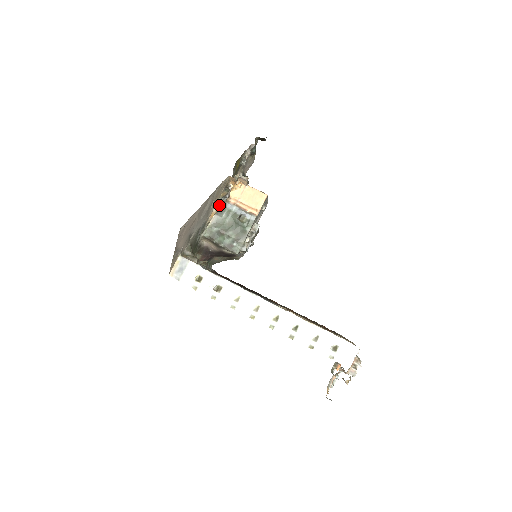
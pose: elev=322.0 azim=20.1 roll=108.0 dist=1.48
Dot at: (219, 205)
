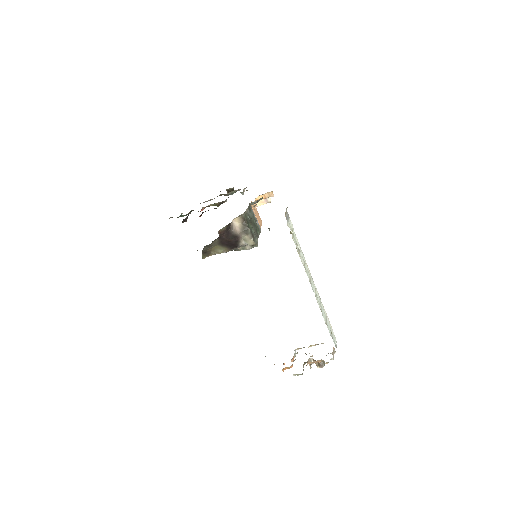
Dot at: (249, 204)
